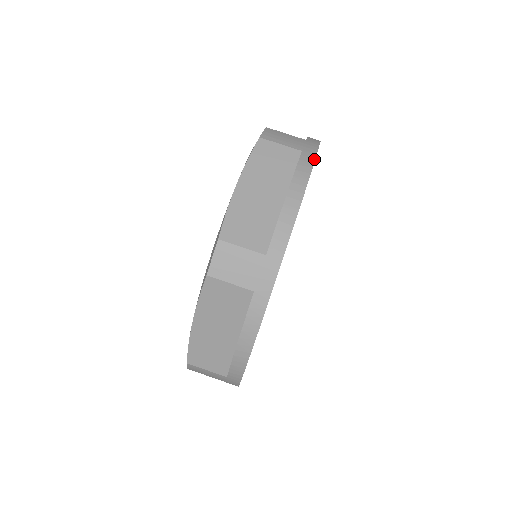
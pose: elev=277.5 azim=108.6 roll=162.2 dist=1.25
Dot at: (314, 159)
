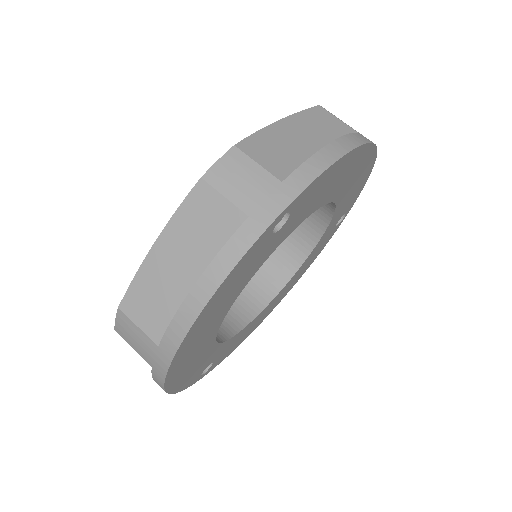
Dot at: (256, 238)
